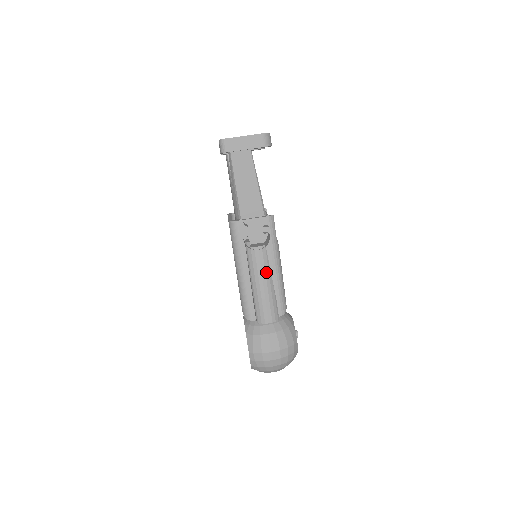
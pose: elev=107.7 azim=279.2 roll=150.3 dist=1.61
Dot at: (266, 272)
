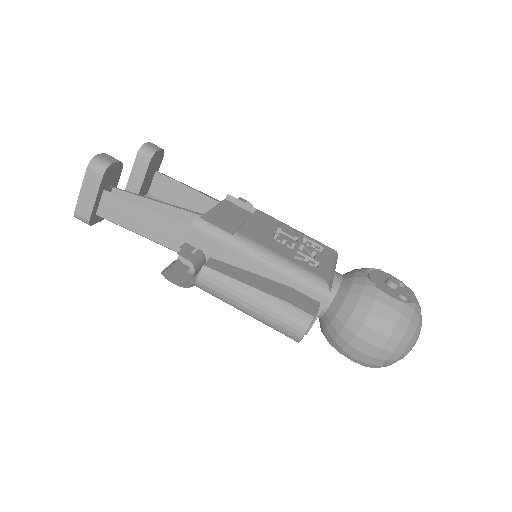
Dot at: (236, 289)
